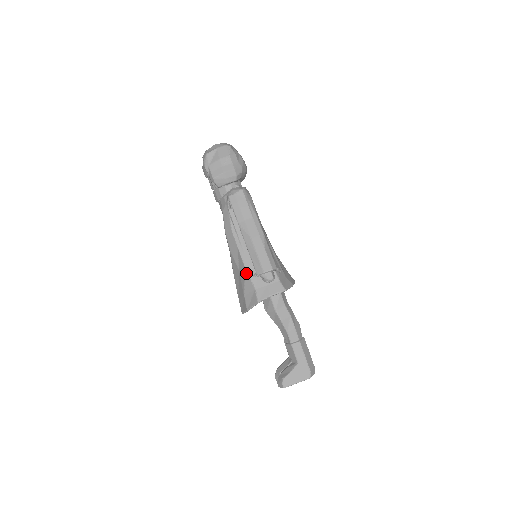
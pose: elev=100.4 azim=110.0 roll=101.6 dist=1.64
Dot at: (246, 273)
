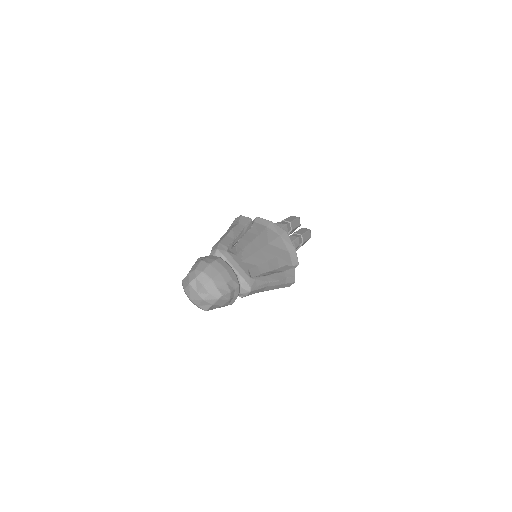
Dot at: occluded
